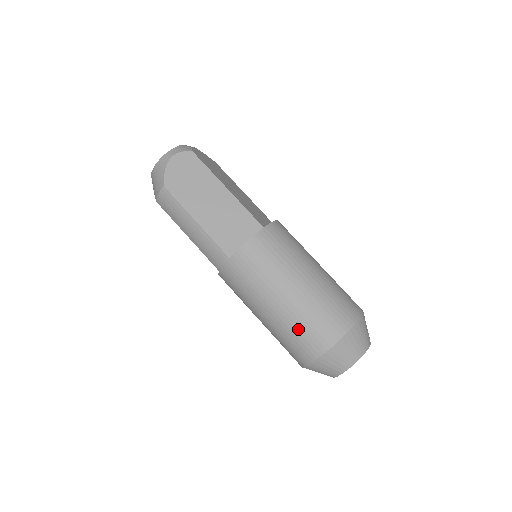
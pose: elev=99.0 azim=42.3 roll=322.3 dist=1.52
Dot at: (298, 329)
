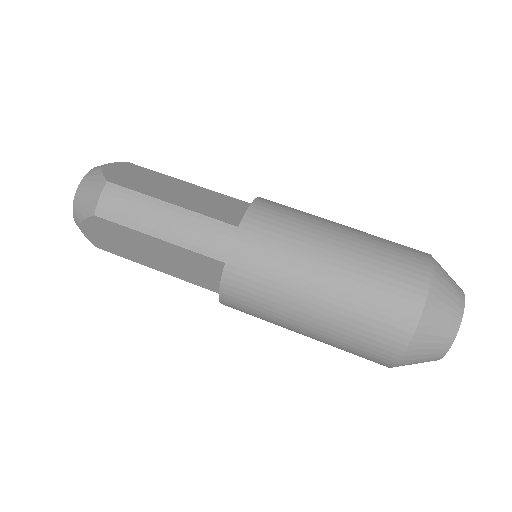
Dot at: (378, 271)
